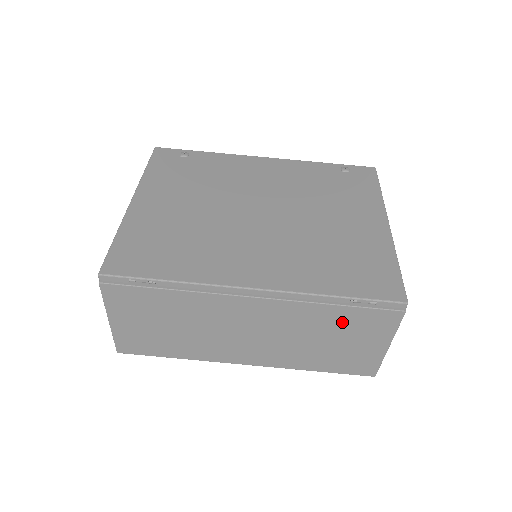
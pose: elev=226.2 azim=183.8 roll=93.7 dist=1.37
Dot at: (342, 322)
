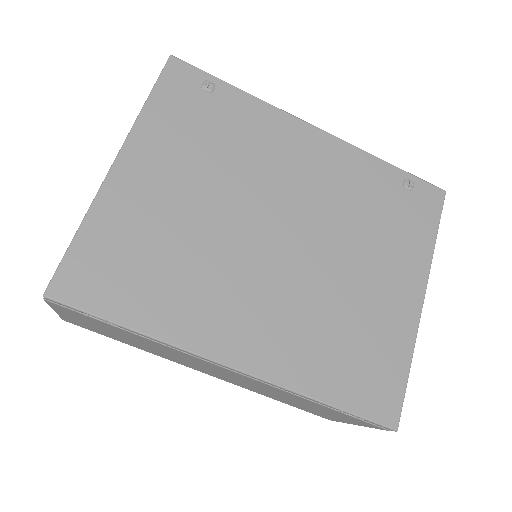
Dot at: (319, 407)
